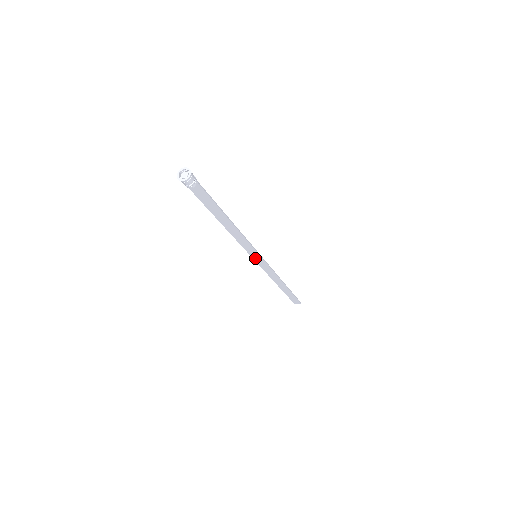
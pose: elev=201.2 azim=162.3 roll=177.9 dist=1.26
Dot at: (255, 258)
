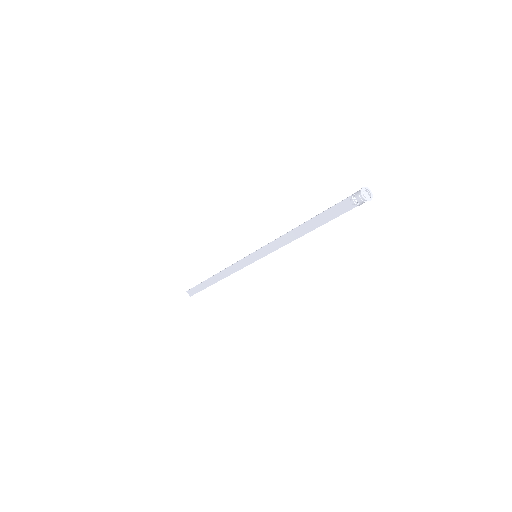
Dot at: (252, 255)
